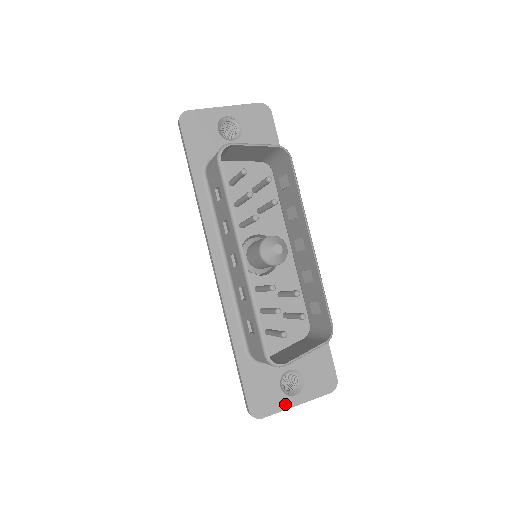
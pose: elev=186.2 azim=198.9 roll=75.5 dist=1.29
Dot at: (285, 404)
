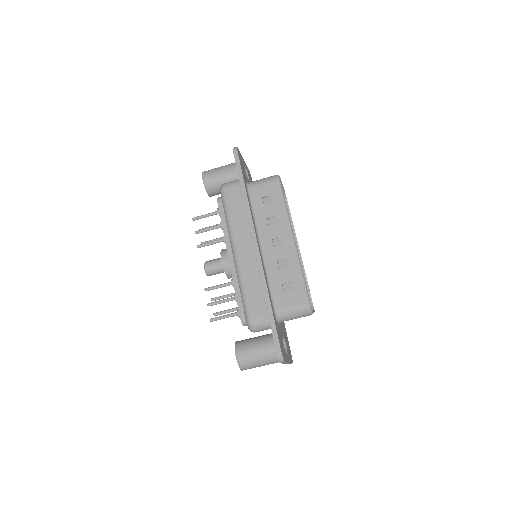
Dot at: (287, 358)
